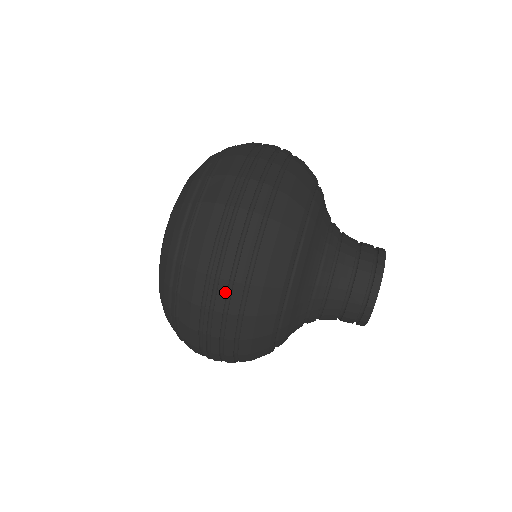
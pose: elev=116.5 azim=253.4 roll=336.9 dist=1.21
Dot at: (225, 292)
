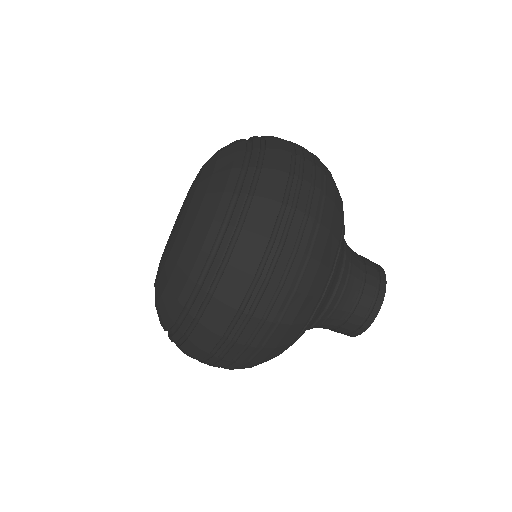
Dot at: (270, 297)
